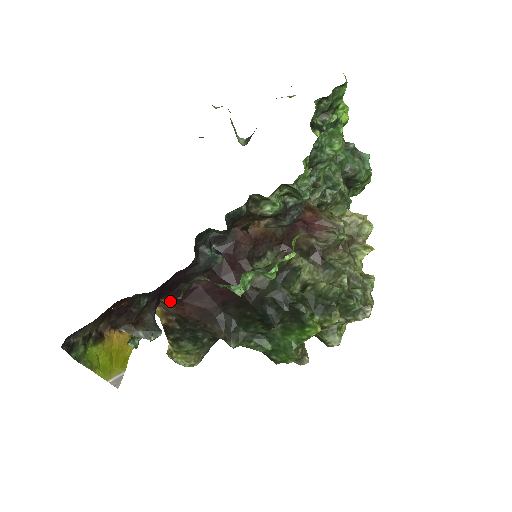
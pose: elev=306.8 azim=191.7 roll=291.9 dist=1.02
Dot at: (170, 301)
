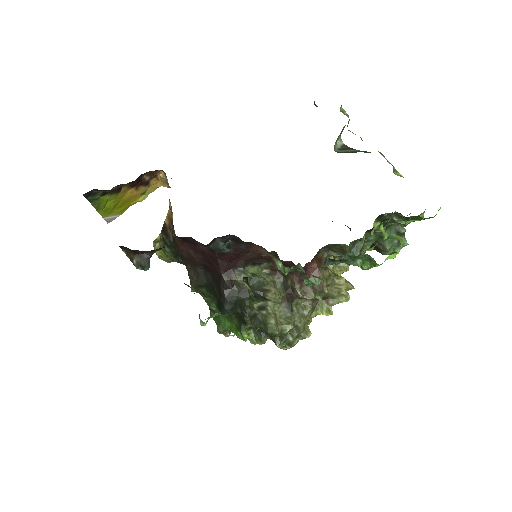
Dot at: (175, 235)
